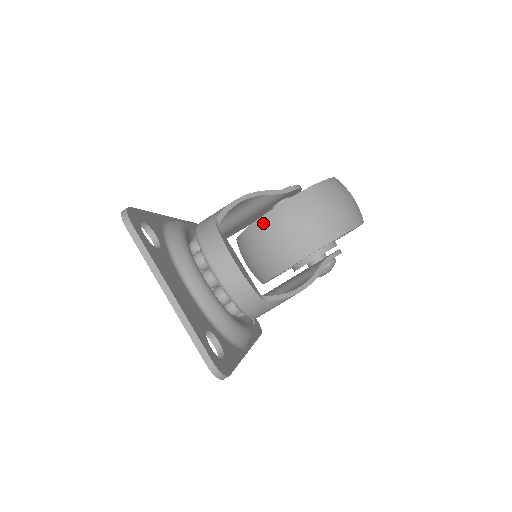
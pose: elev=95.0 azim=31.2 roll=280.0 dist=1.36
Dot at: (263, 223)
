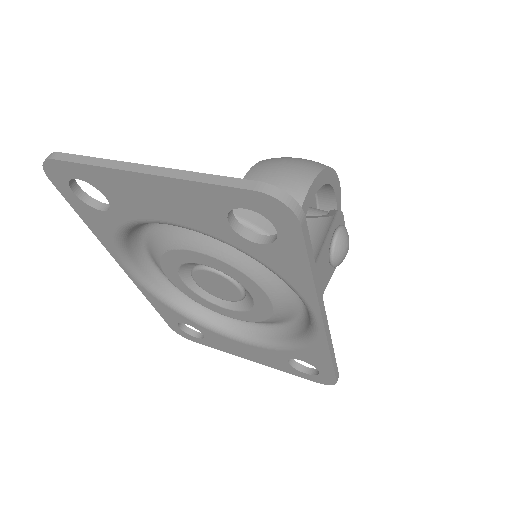
Dot at: occluded
